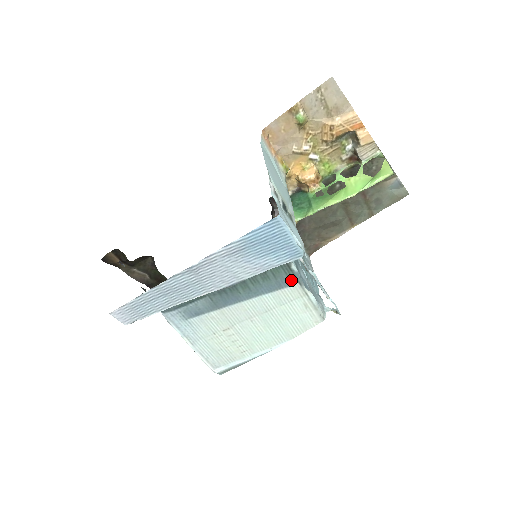
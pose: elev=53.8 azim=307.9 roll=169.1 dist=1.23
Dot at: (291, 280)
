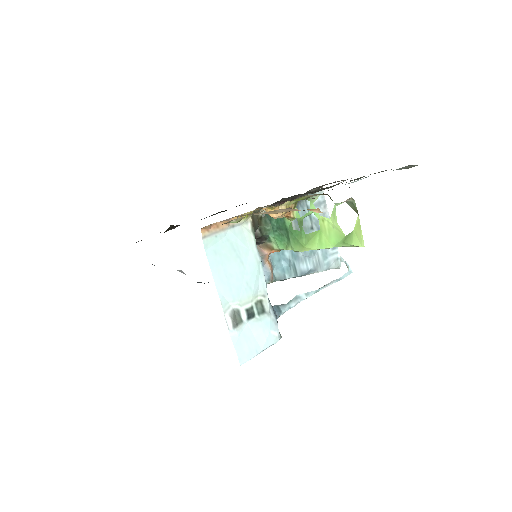
Dot at: occluded
